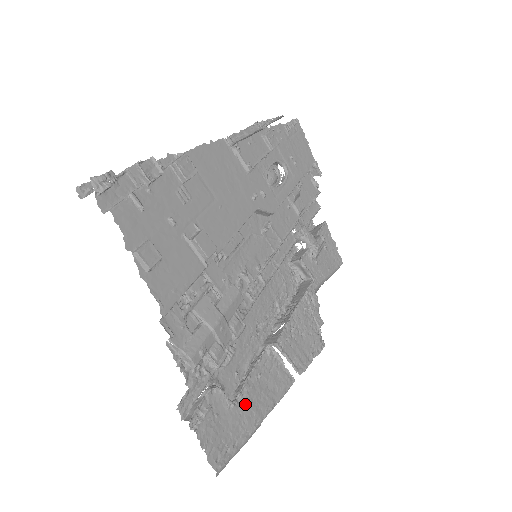
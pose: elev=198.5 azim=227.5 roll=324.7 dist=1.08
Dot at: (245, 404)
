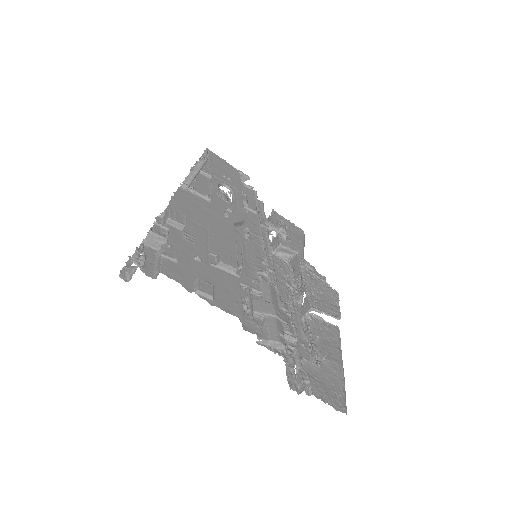
Dot at: (325, 360)
